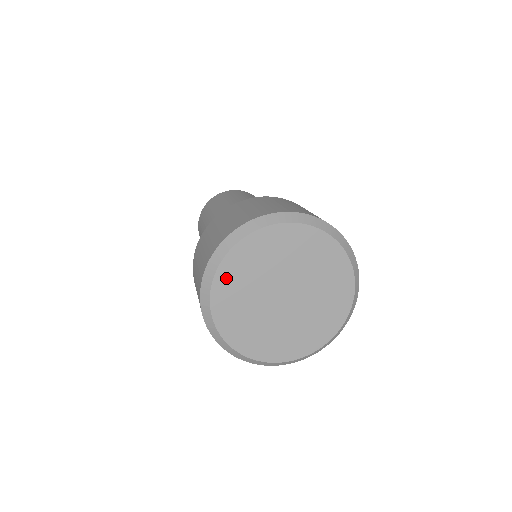
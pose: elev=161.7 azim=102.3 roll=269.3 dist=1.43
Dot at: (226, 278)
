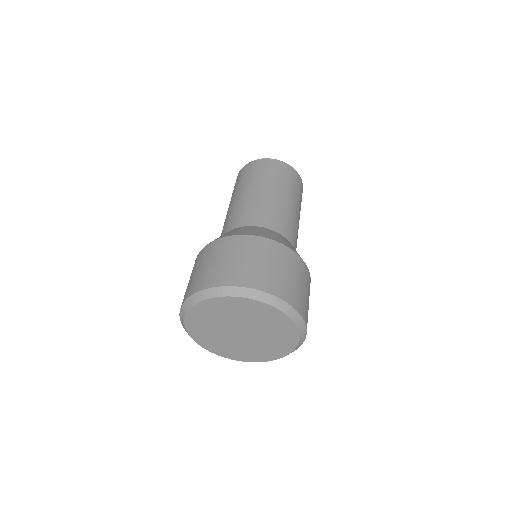
Dot at: (194, 319)
